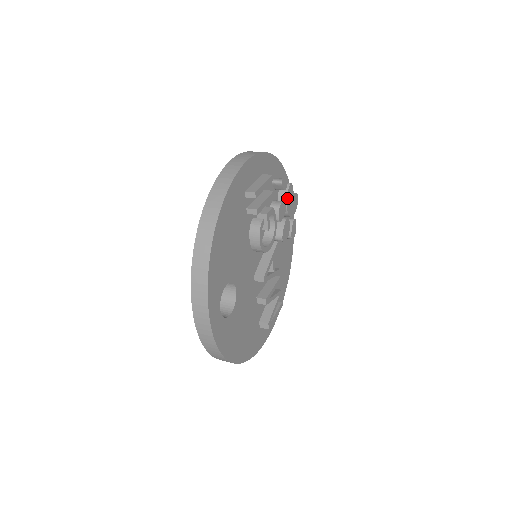
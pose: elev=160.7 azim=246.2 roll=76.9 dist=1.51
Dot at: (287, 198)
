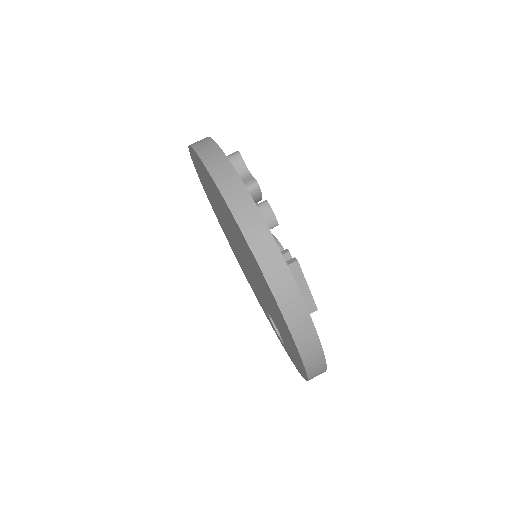
Dot at: (261, 199)
